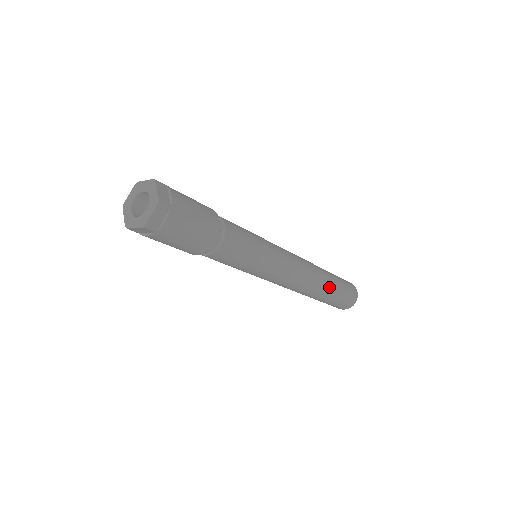
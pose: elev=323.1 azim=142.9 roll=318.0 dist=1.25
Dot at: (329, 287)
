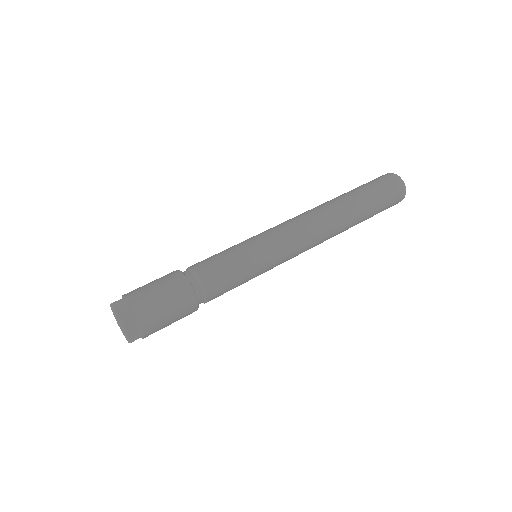
Dot at: occluded
